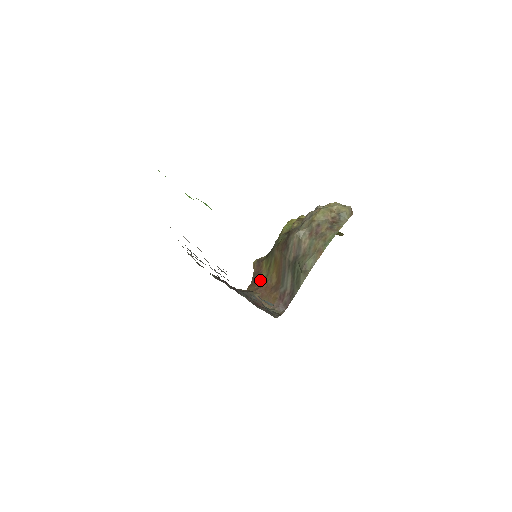
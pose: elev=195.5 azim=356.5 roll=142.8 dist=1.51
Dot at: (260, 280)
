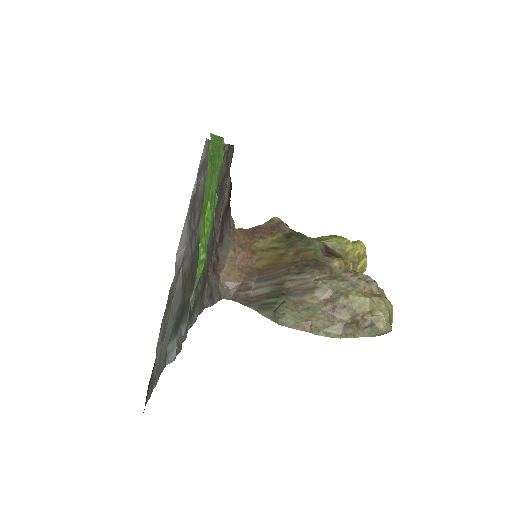
Dot at: (254, 242)
